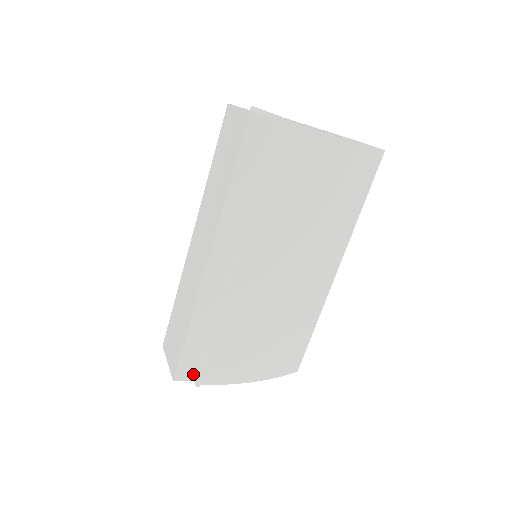
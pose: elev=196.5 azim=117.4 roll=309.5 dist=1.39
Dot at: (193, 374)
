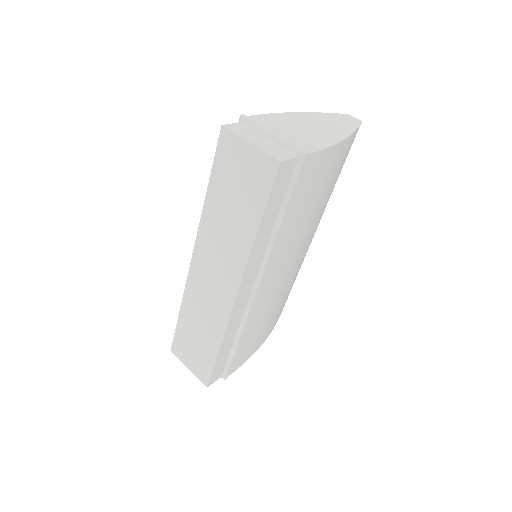
Dot at: (221, 373)
